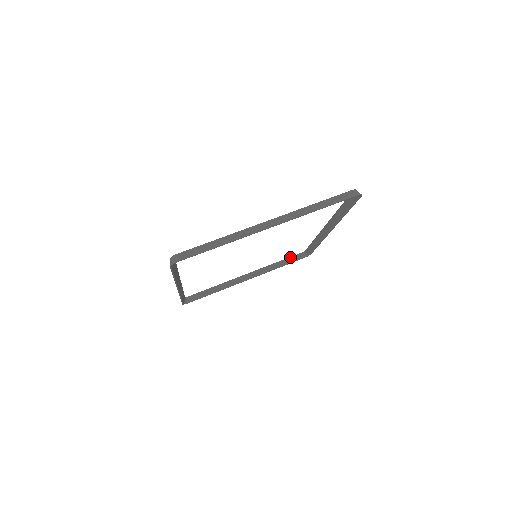
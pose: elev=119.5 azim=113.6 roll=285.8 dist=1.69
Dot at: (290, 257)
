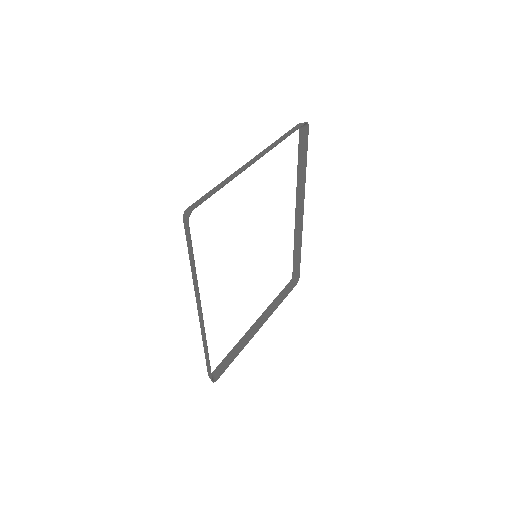
Dot at: (284, 289)
